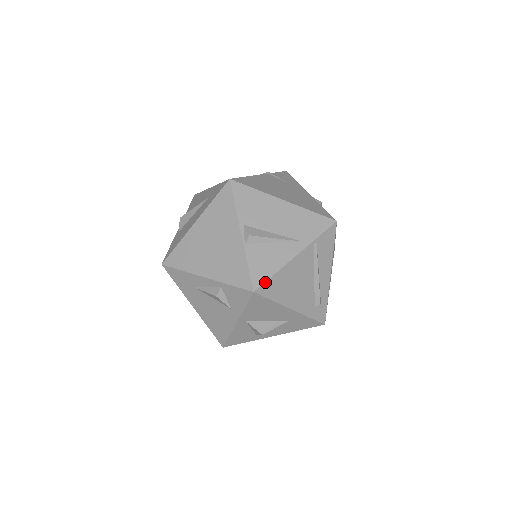
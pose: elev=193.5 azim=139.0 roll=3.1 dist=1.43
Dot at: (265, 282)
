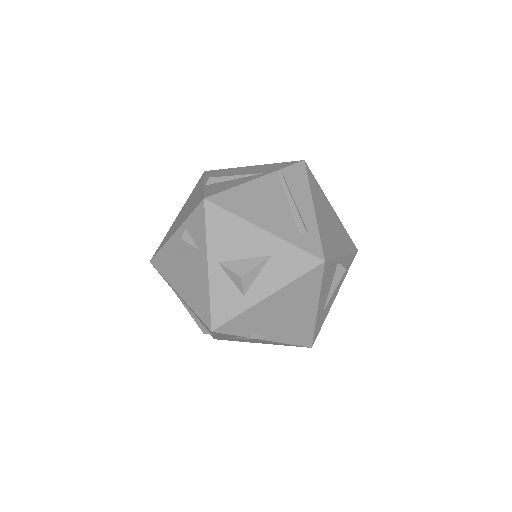
Dot at: (218, 193)
